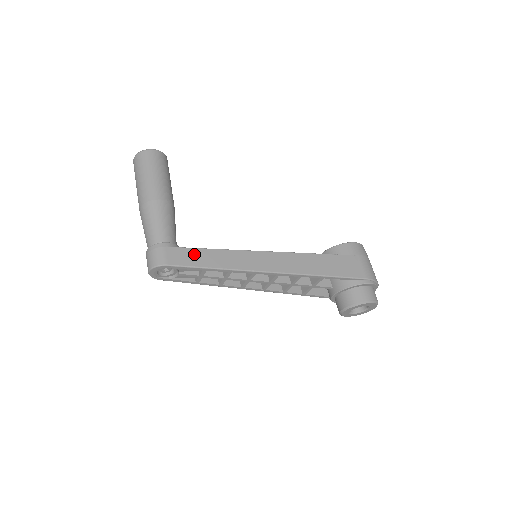
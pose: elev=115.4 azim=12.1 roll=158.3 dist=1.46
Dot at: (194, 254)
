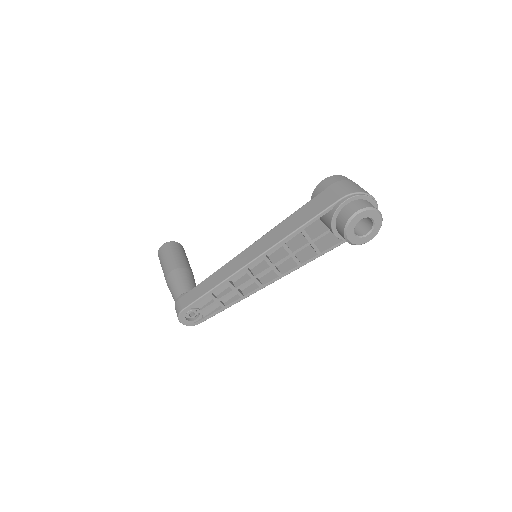
Dot at: (198, 289)
